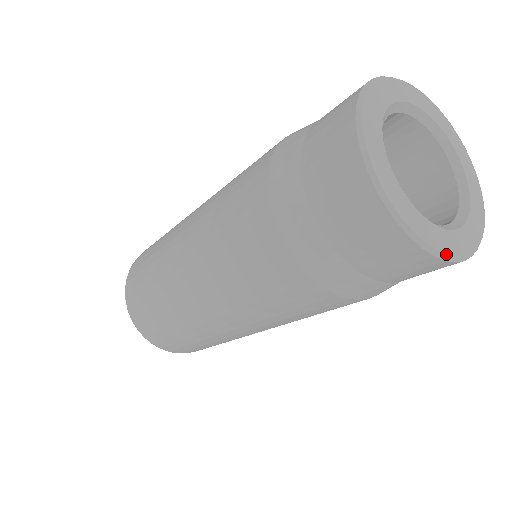
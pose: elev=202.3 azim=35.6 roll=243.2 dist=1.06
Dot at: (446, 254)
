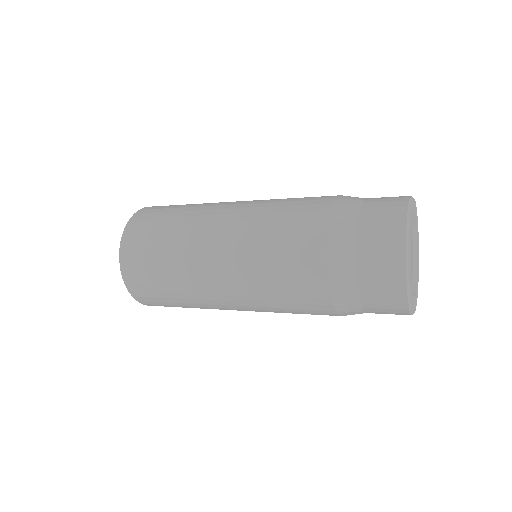
Dot at: occluded
